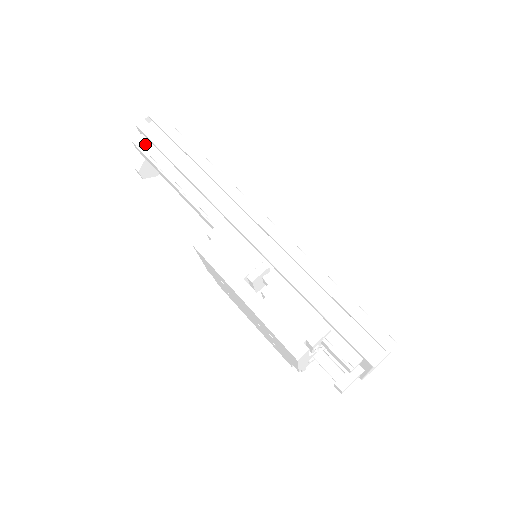
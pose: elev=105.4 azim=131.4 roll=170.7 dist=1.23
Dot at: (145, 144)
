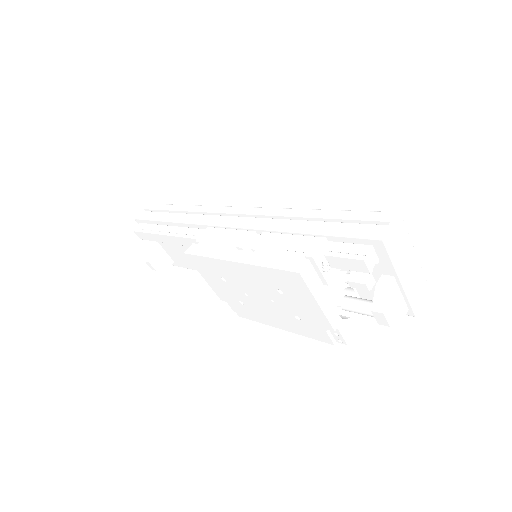
Dot at: (143, 227)
